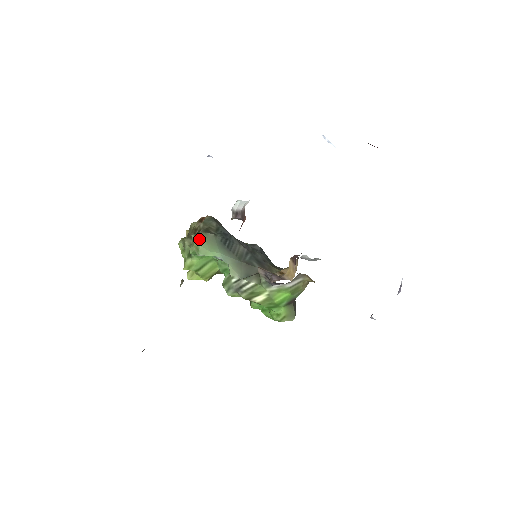
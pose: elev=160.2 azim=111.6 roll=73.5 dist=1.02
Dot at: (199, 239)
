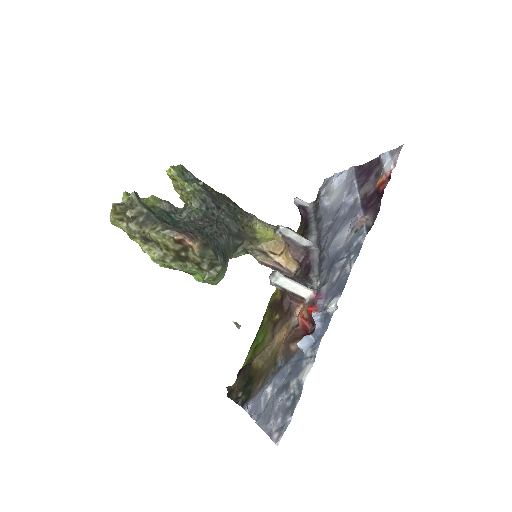
Dot at: (215, 281)
